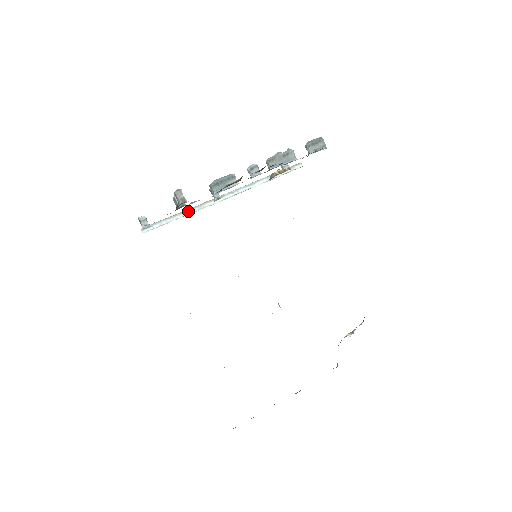
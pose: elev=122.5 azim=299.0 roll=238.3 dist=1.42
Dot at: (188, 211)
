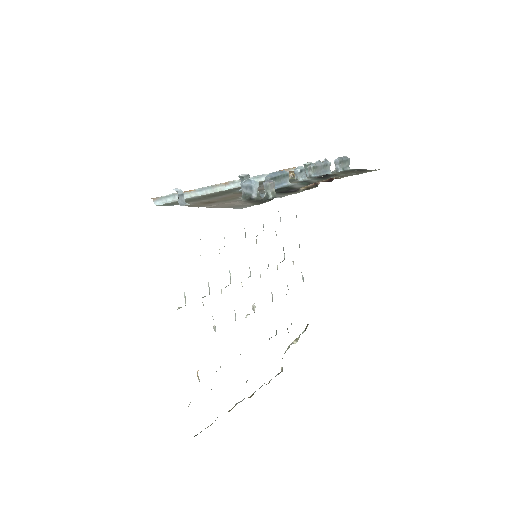
Dot at: (202, 190)
